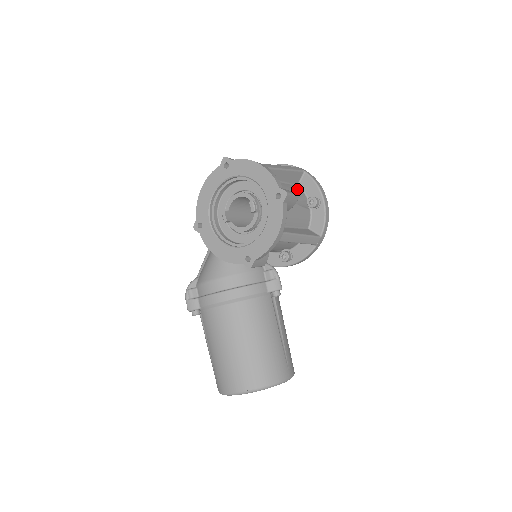
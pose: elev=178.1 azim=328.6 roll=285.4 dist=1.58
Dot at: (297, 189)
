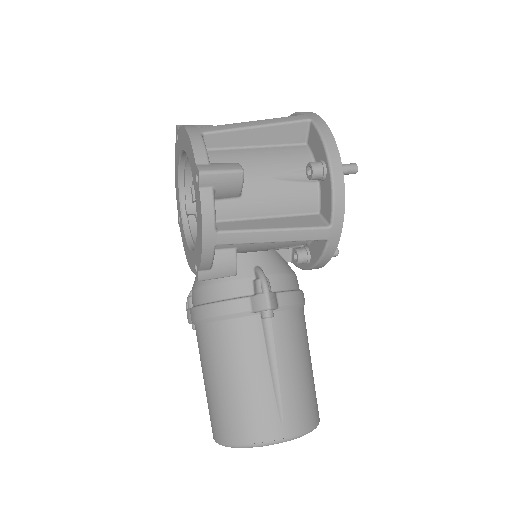
Dot at: (294, 152)
